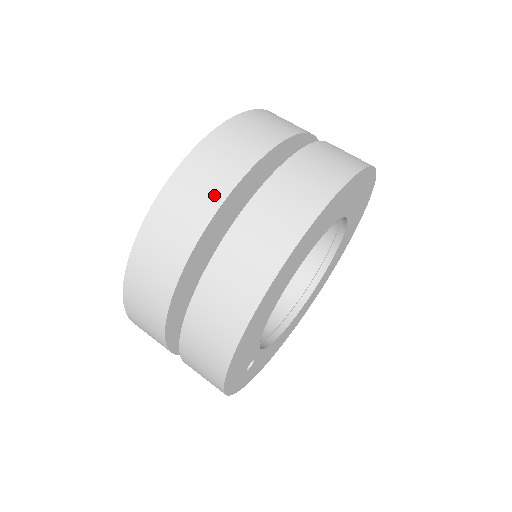
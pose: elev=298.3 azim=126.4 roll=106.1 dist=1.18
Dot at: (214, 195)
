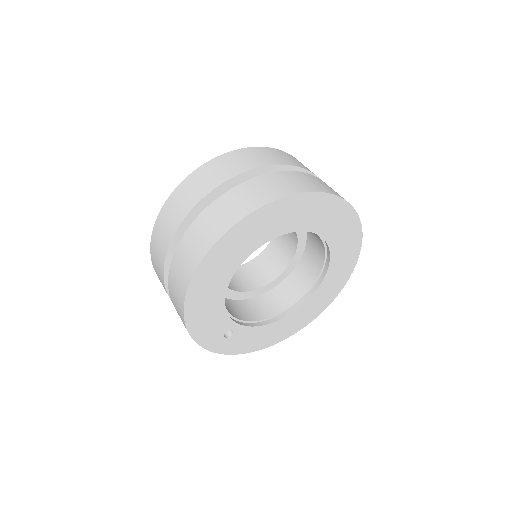
Dot at: (191, 202)
